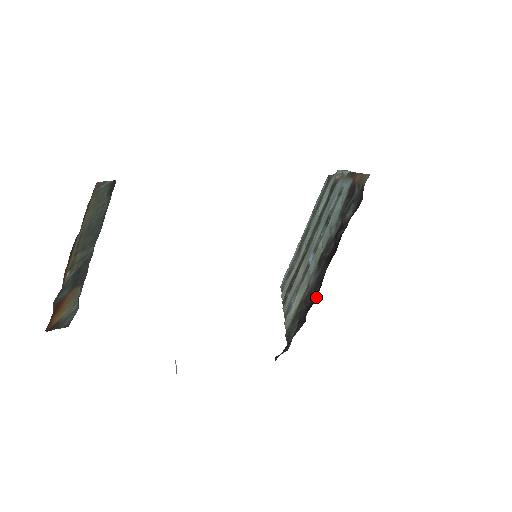
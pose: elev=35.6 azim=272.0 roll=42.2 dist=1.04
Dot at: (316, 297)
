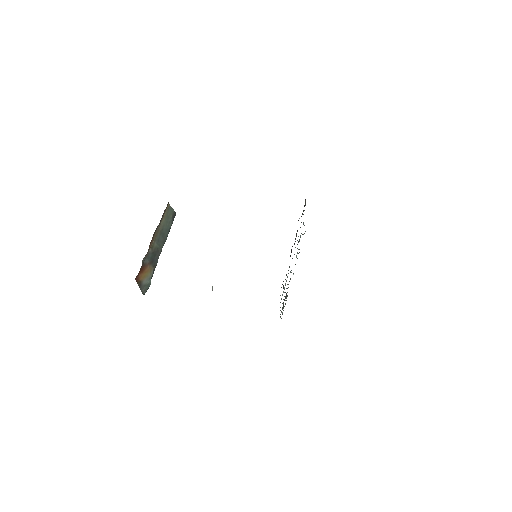
Dot at: occluded
